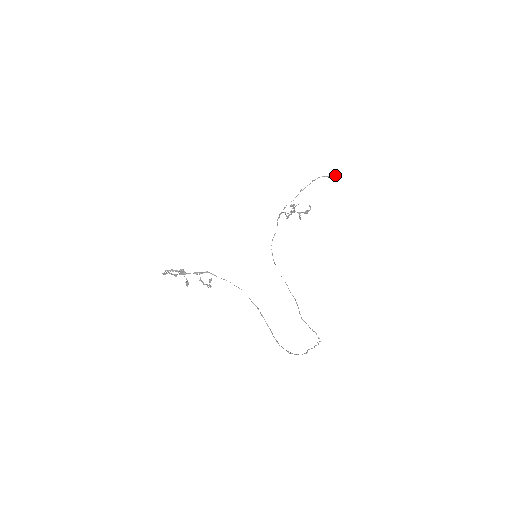
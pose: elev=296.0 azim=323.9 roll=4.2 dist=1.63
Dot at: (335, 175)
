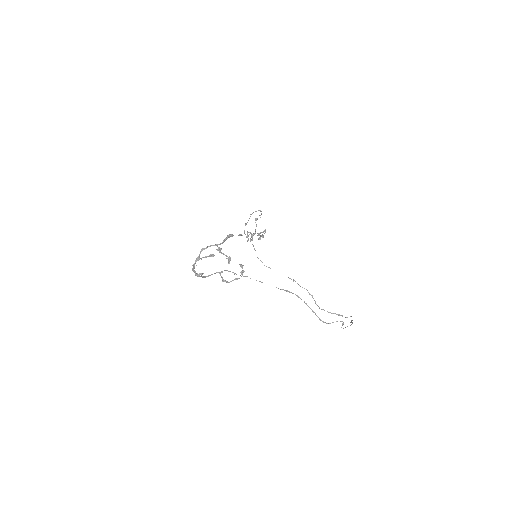
Dot at: occluded
